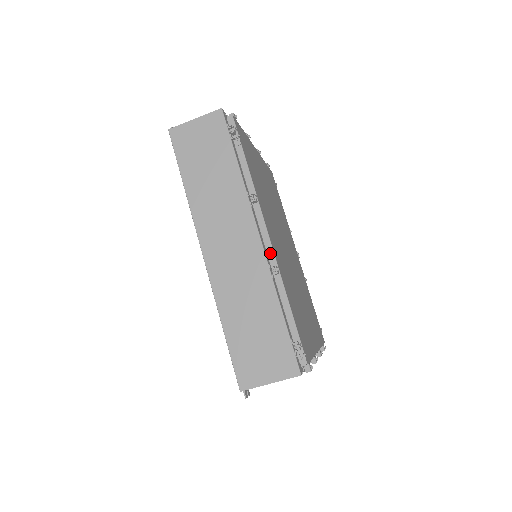
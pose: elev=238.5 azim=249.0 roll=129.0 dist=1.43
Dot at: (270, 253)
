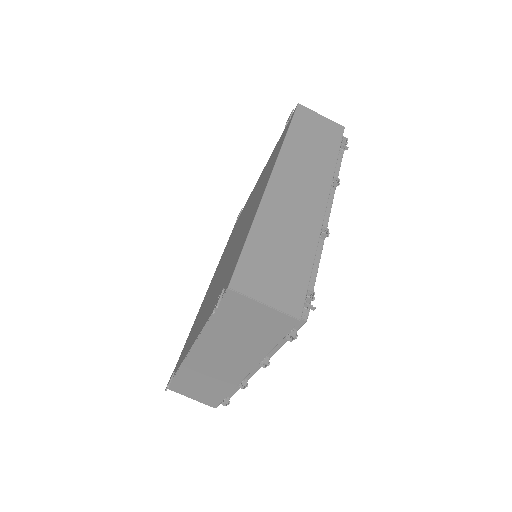
Dot at: (325, 223)
